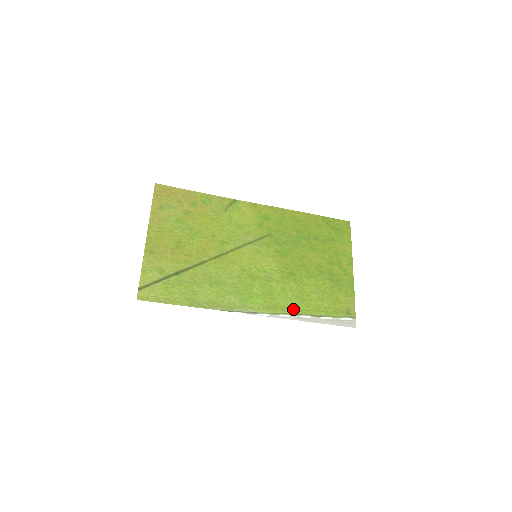
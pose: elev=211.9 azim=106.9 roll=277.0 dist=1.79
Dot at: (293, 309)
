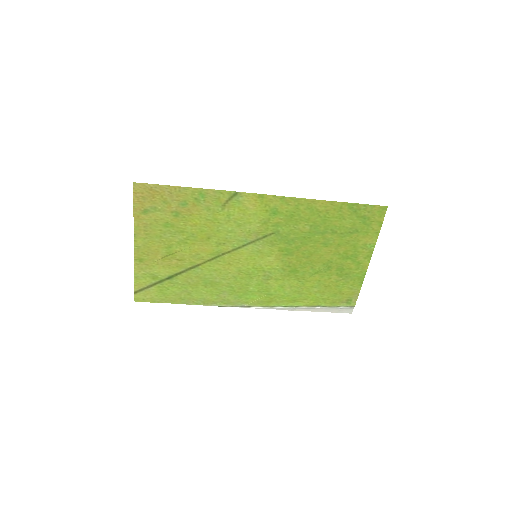
Dot at: (289, 302)
